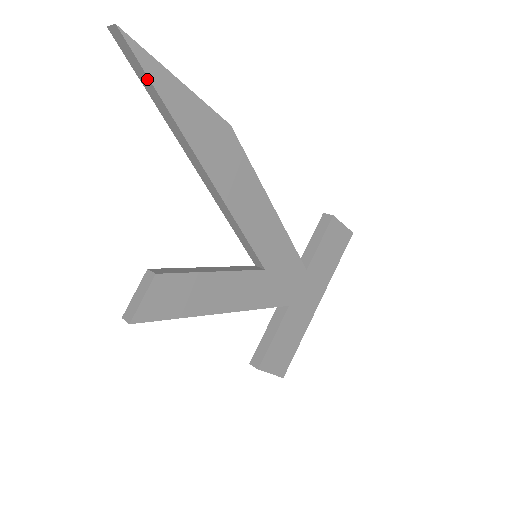
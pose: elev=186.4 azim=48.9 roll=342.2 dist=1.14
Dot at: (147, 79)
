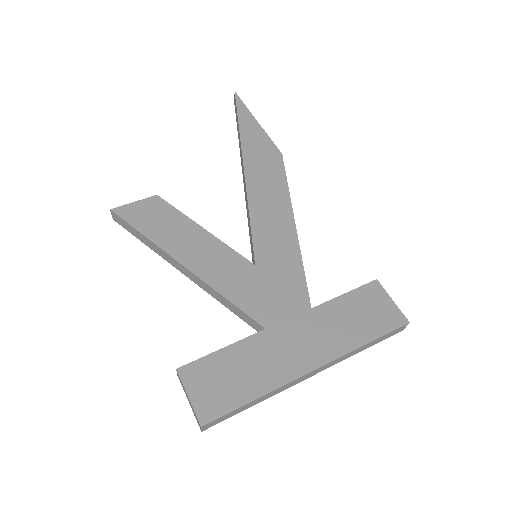
Dot at: (237, 115)
